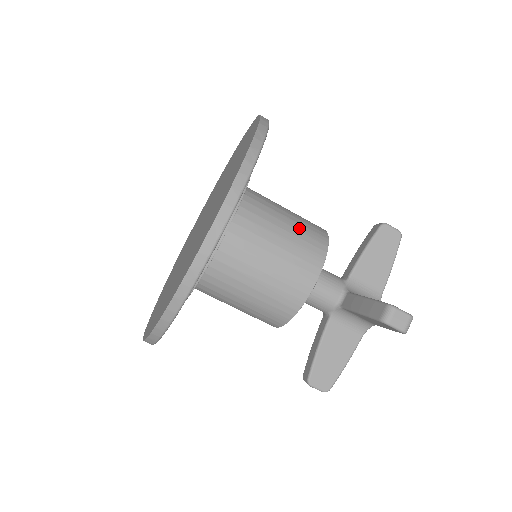
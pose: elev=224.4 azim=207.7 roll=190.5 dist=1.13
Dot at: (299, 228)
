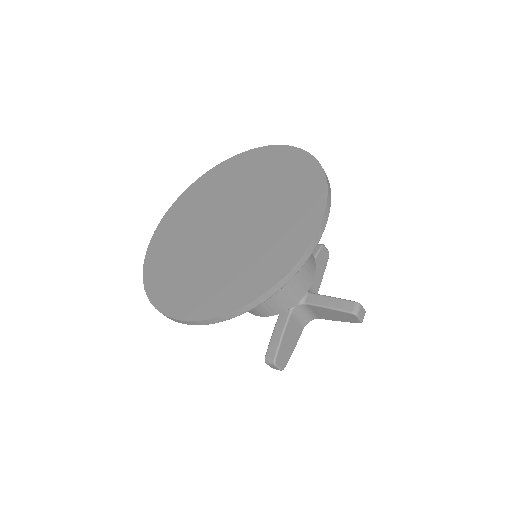
Dot at: occluded
